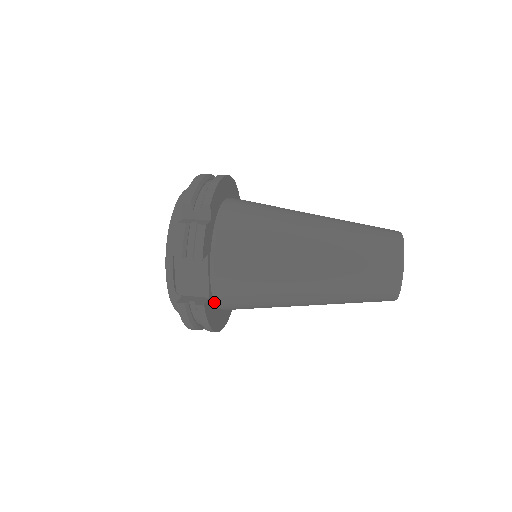
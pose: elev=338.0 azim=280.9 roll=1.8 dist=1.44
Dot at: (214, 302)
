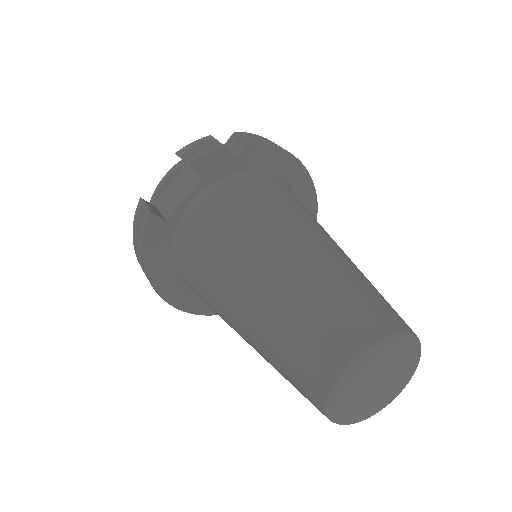
Dot at: (172, 243)
